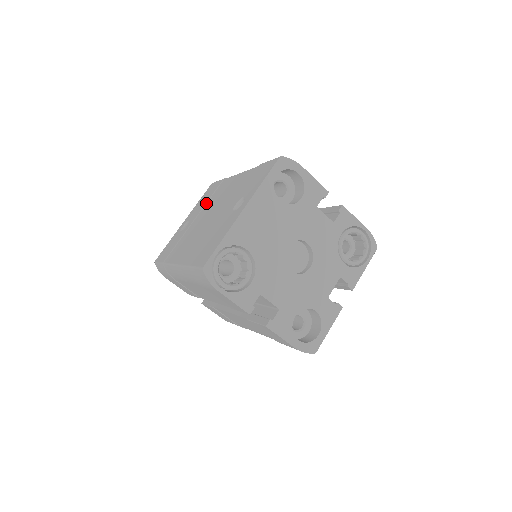
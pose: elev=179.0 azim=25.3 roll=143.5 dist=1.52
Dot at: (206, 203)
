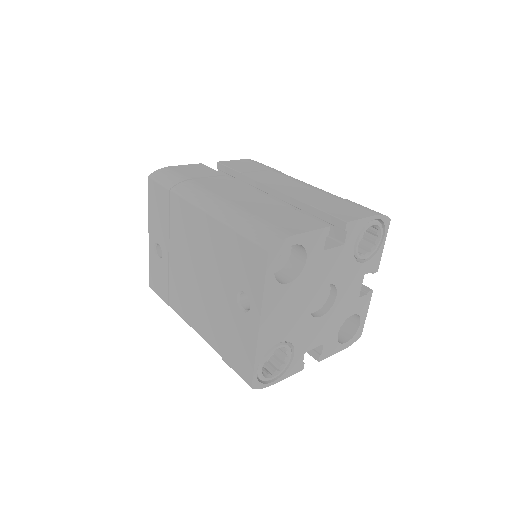
Dot at: (169, 228)
